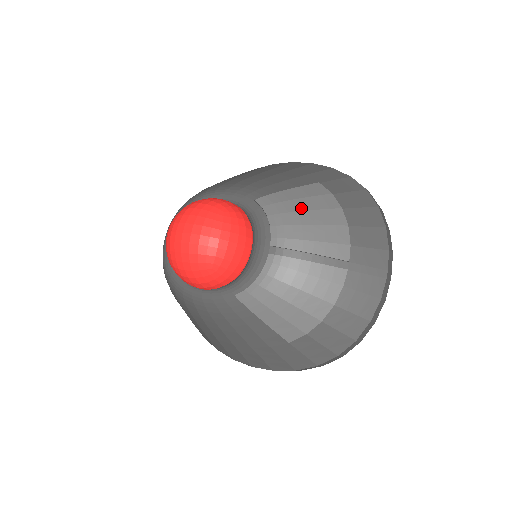
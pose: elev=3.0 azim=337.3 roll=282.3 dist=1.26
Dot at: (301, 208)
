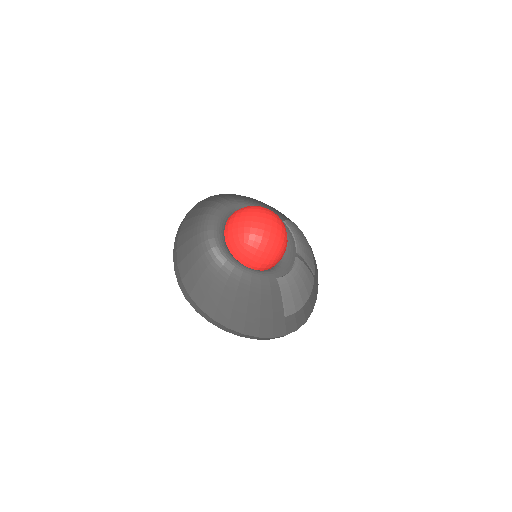
Dot at: (302, 236)
